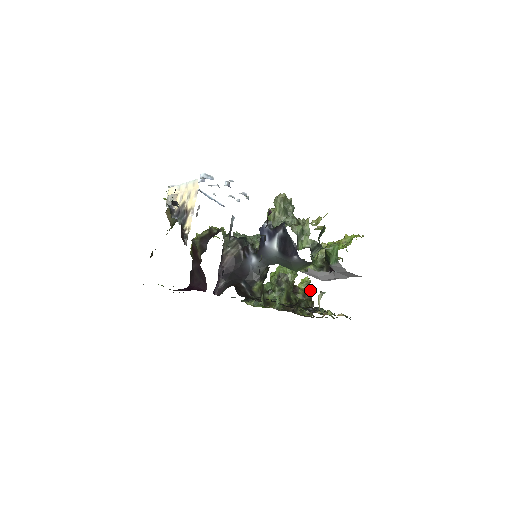
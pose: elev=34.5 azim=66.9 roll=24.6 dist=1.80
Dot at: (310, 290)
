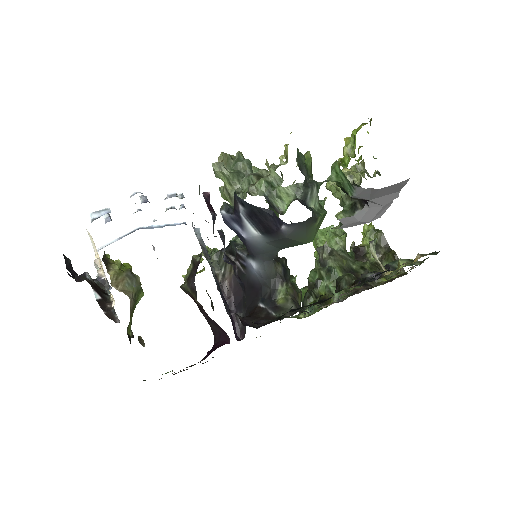
Dot at: (380, 239)
